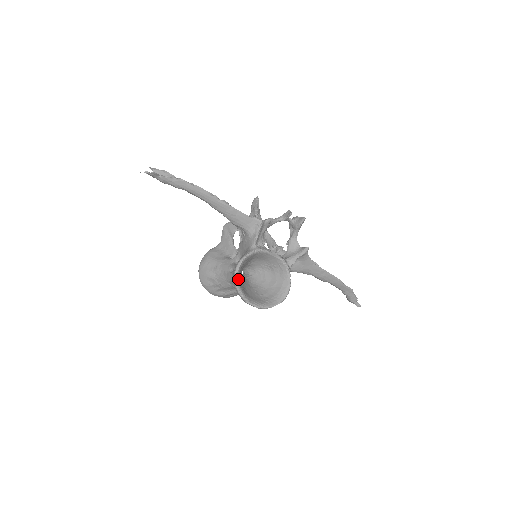
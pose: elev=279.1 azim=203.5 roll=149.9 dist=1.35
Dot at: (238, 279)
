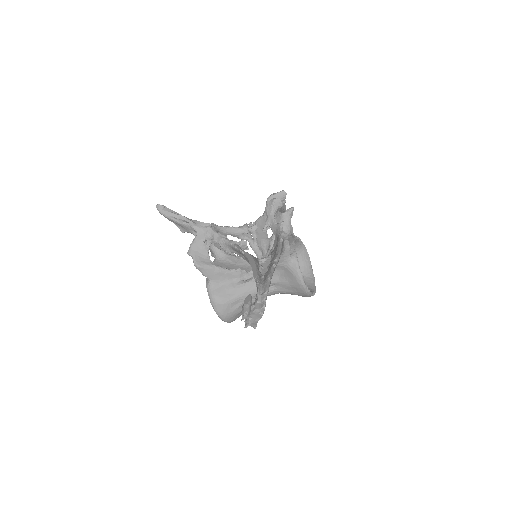
Dot at: (307, 290)
